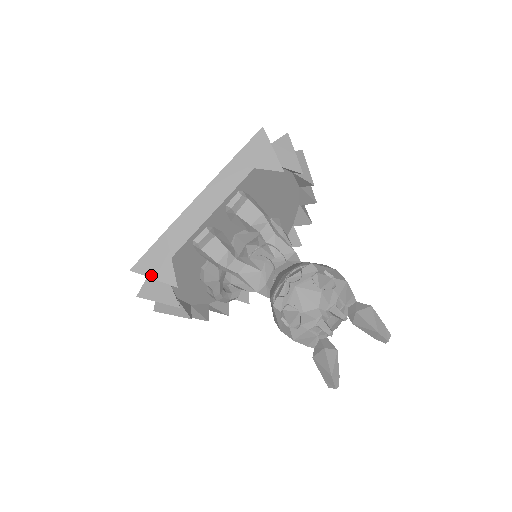
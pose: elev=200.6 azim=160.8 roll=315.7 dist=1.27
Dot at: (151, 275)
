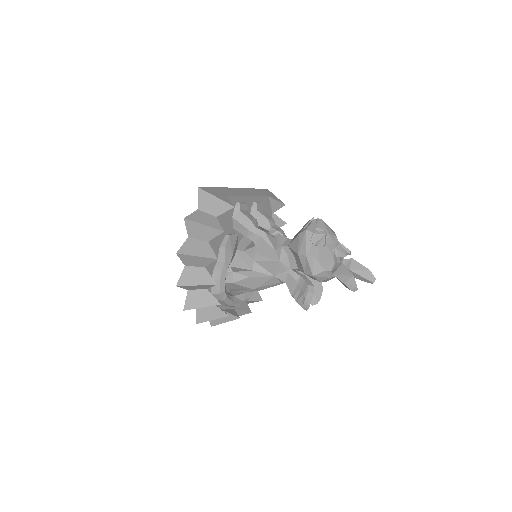
Dot at: (214, 195)
